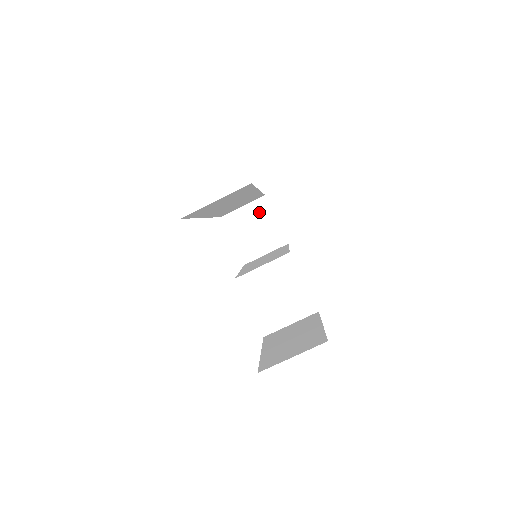
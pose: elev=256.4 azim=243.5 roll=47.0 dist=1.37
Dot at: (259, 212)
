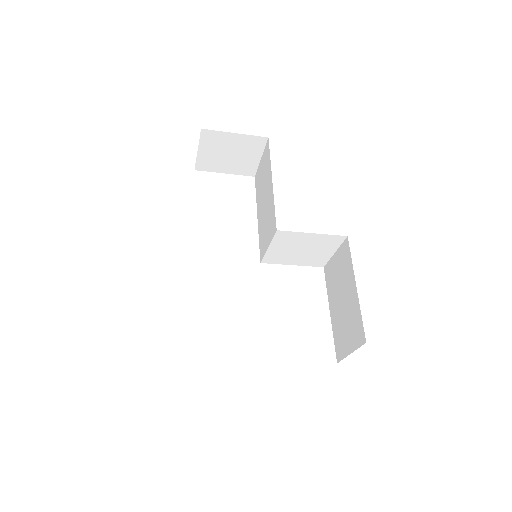
Dot at: (215, 142)
